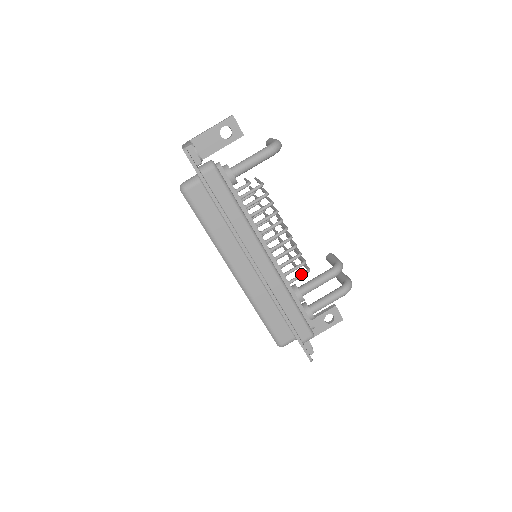
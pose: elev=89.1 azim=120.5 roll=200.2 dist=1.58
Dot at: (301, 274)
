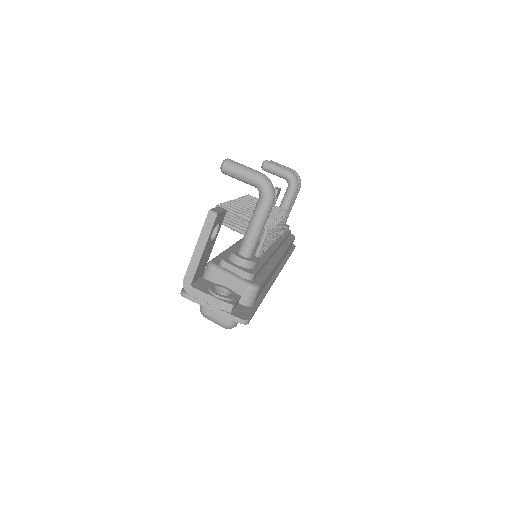
Dot at: occluded
